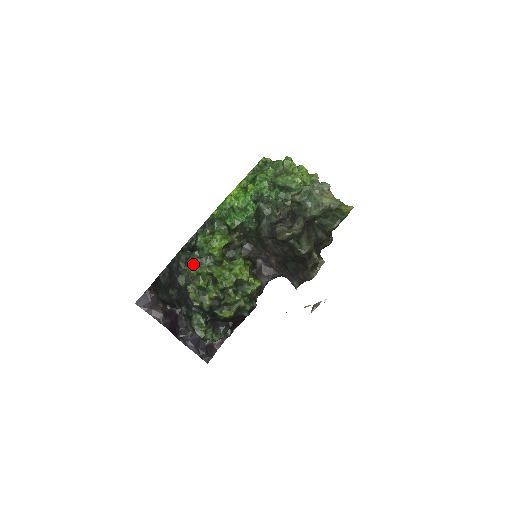
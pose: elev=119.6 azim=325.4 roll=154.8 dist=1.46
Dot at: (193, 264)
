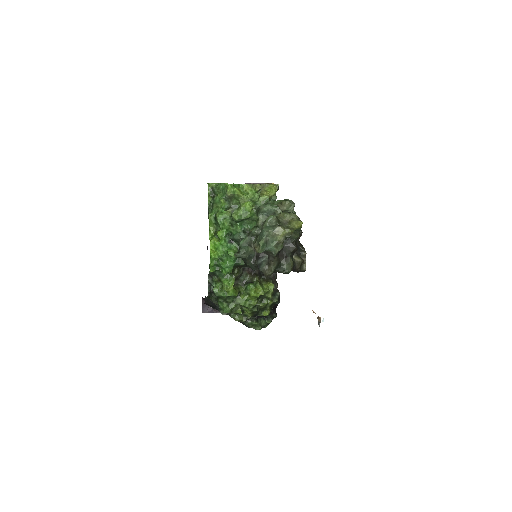
Dot at: (224, 309)
